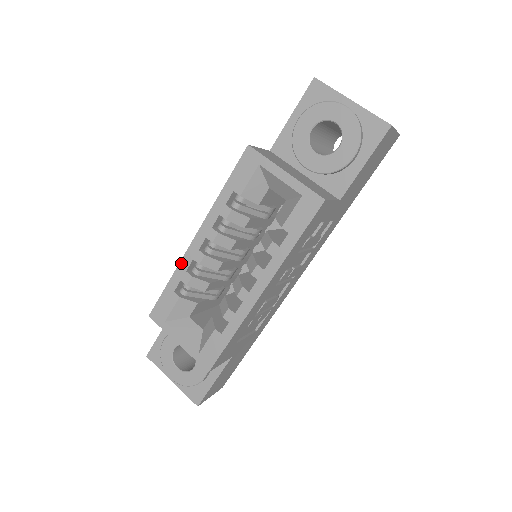
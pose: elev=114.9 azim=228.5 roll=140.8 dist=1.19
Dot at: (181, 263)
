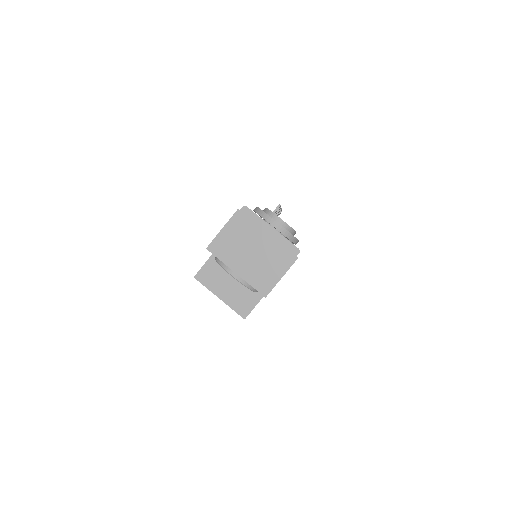
Dot at: occluded
